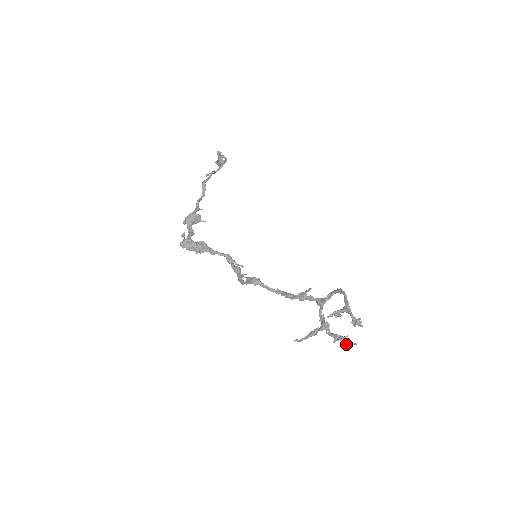
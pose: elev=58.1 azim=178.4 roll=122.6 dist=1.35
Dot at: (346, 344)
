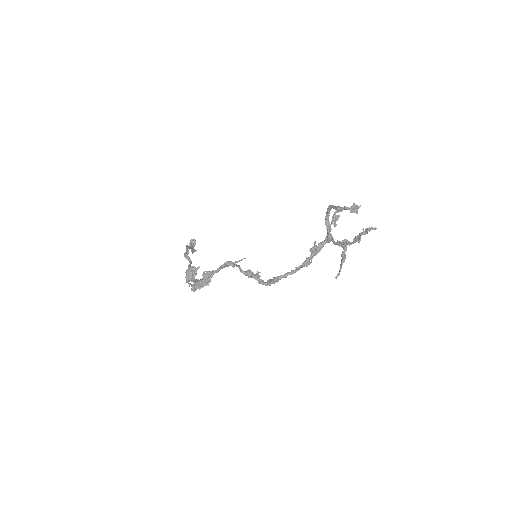
Dot at: (367, 233)
